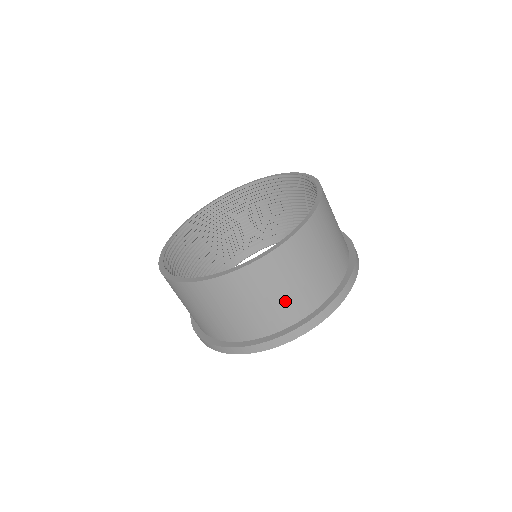
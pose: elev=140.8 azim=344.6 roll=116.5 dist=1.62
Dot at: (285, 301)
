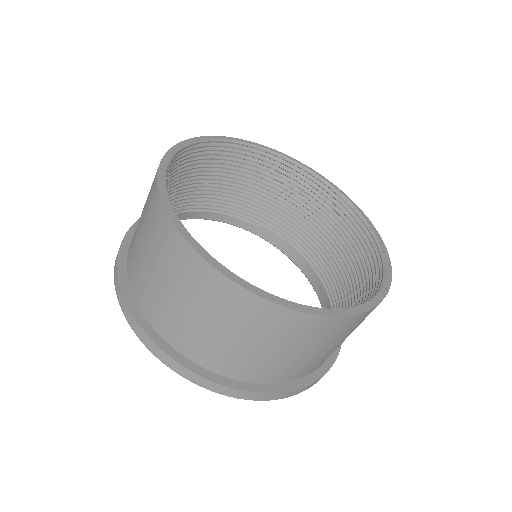
Dot at: (299, 362)
